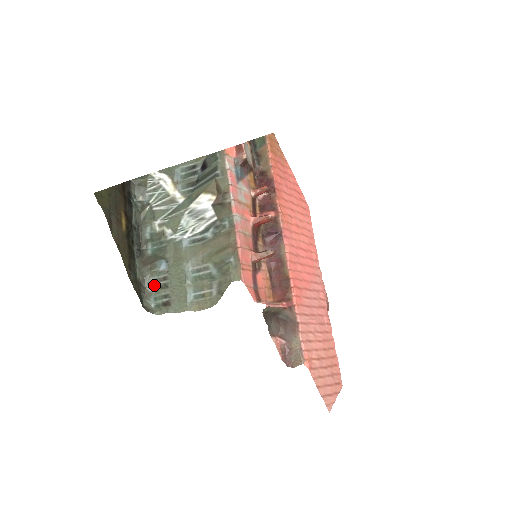
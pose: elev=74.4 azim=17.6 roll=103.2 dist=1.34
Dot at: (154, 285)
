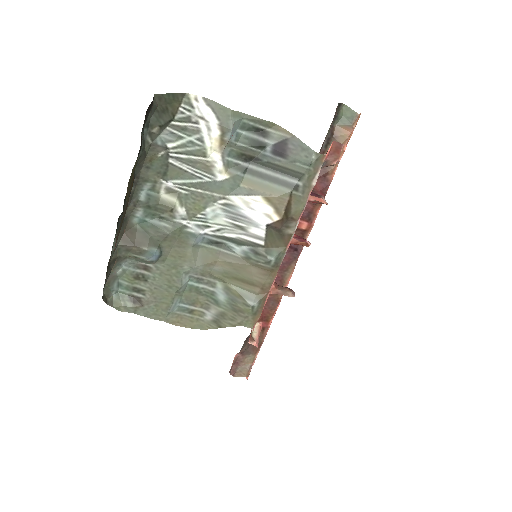
Dot at: (126, 269)
